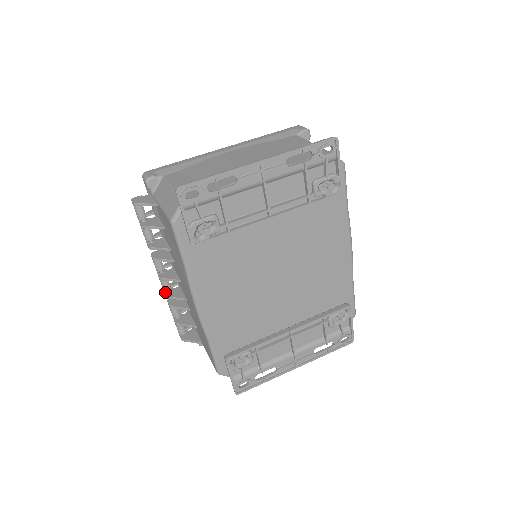
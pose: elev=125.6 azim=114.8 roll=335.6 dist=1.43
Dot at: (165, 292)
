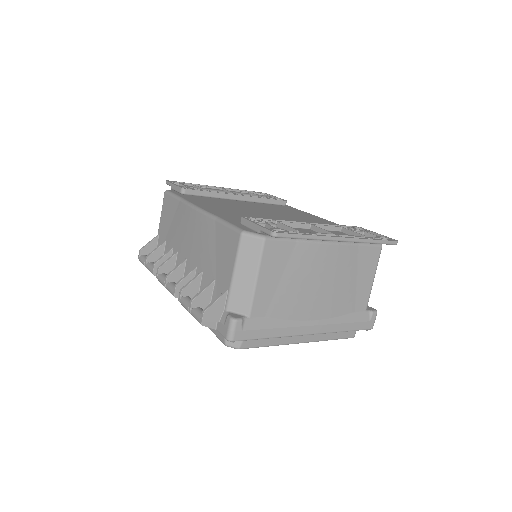
Dot at: (174, 290)
